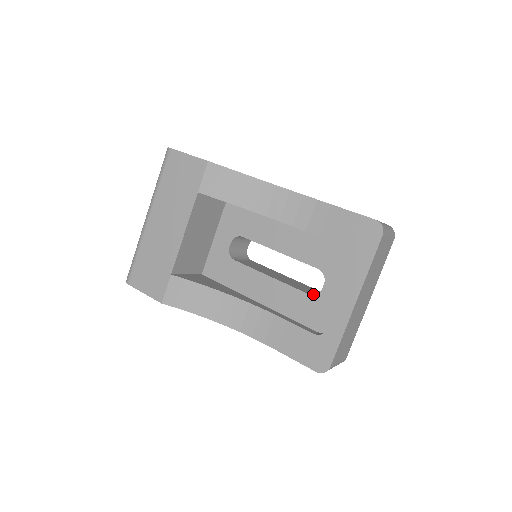
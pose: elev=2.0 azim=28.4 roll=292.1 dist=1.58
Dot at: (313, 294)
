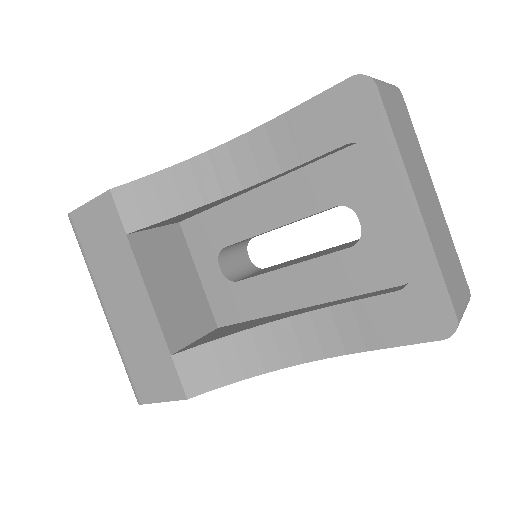
Dot at: occluded
